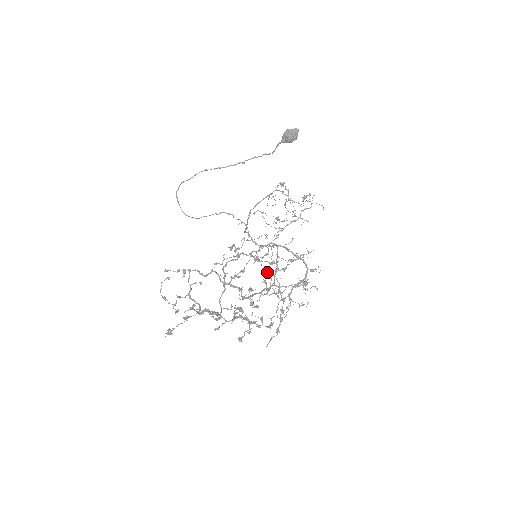
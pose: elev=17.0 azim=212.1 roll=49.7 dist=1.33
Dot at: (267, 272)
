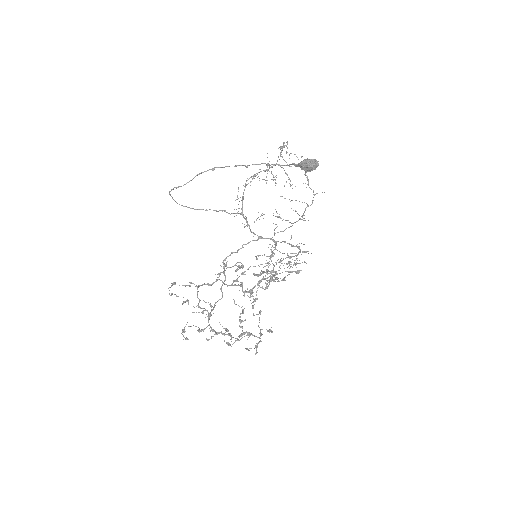
Dot at: (266, 270)
